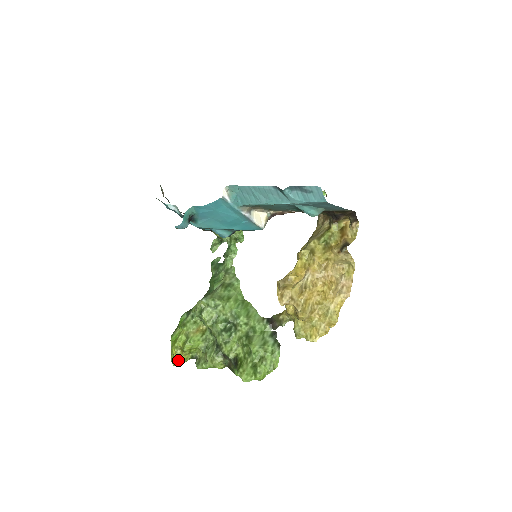
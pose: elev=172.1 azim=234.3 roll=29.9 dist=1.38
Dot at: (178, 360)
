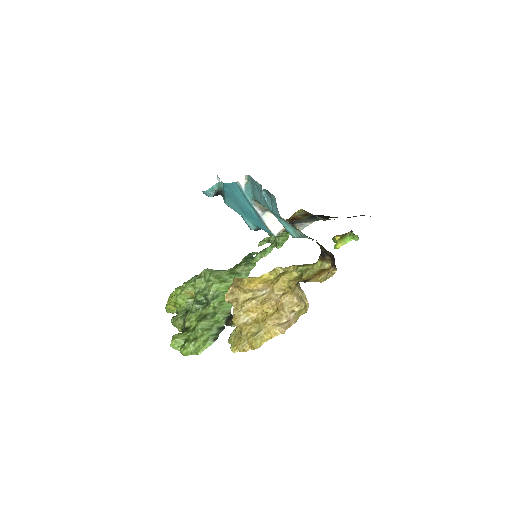
Dot at: (167, 307)
